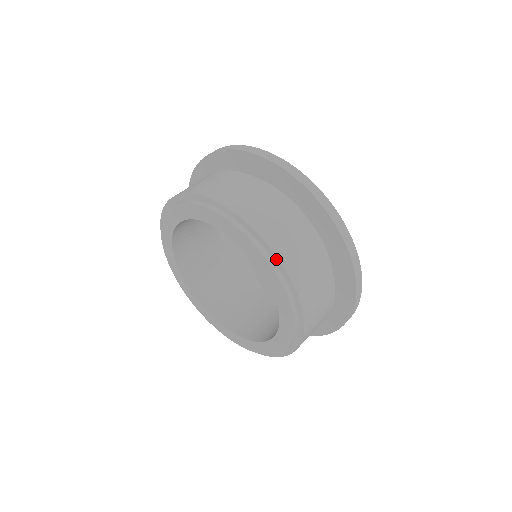
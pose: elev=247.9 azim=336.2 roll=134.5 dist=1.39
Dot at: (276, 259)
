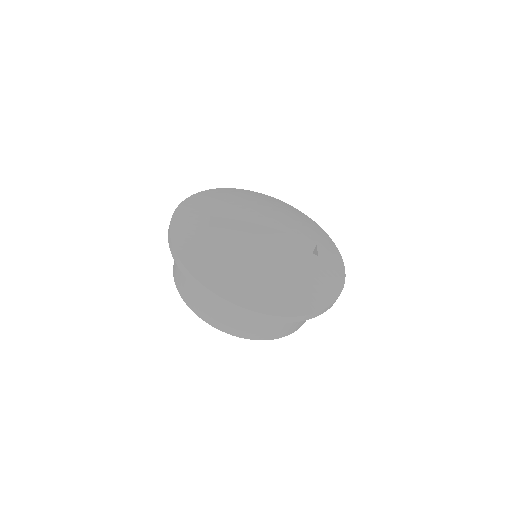
Dot at: (221, 329)
